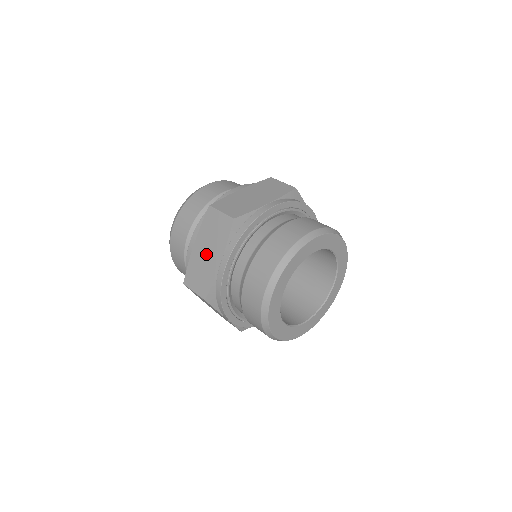
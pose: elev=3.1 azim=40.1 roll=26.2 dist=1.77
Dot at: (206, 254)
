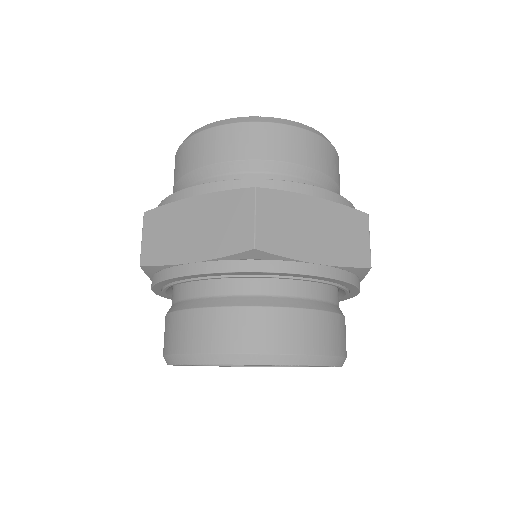
Dot at: occluded
